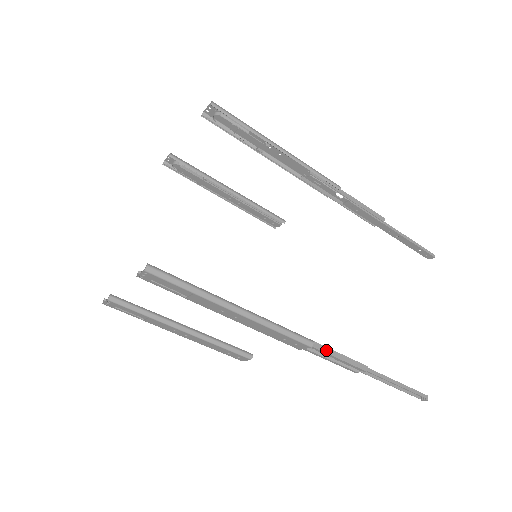
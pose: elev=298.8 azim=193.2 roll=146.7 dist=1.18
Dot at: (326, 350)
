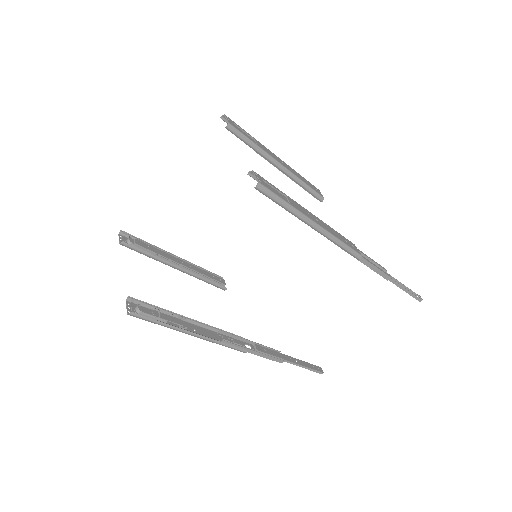
Dot at: (256, 353)
